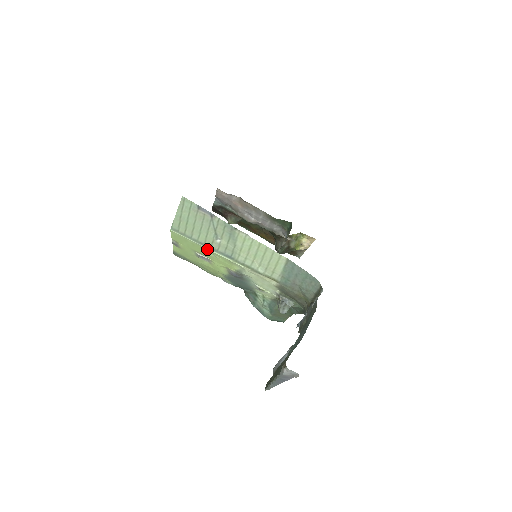
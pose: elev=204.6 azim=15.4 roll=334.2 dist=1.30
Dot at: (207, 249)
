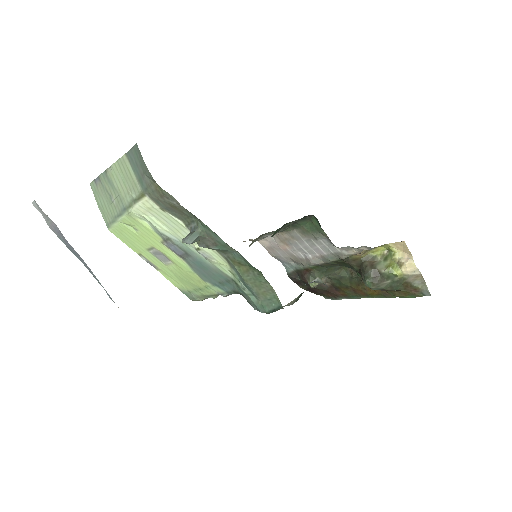
Dot at: (120, 221)
